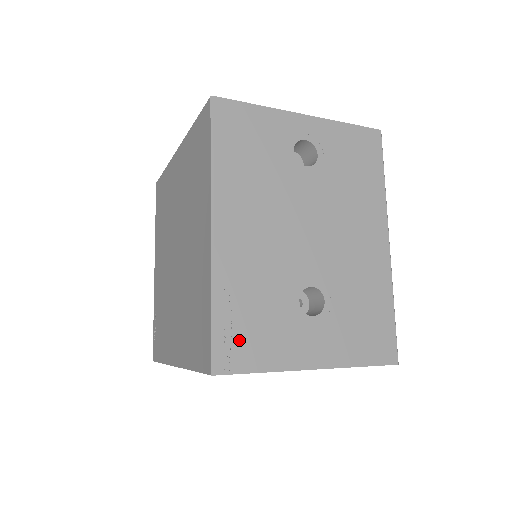
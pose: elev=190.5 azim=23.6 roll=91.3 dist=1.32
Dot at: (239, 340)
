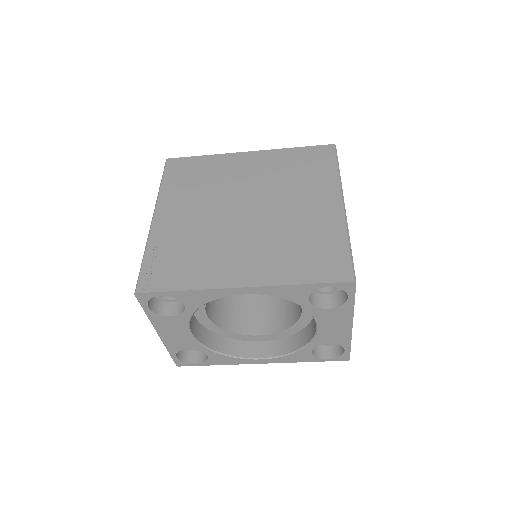
Dot at: occluded
